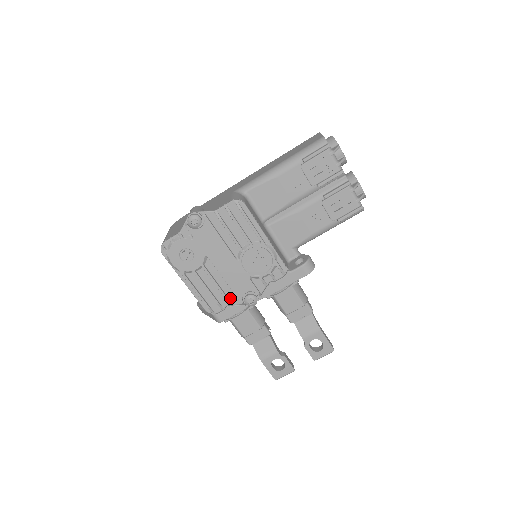
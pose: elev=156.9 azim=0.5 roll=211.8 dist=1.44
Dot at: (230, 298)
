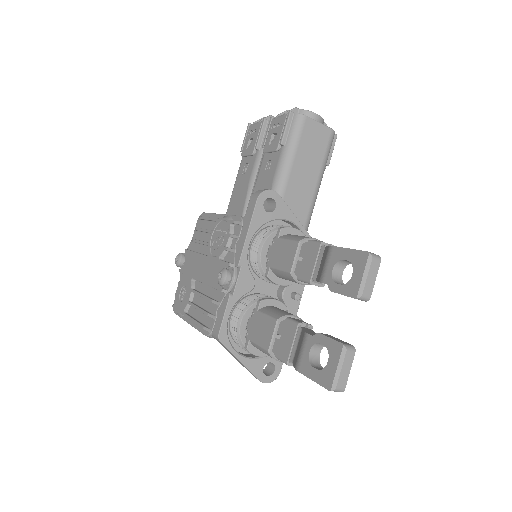
Dot at: (217, 299)
